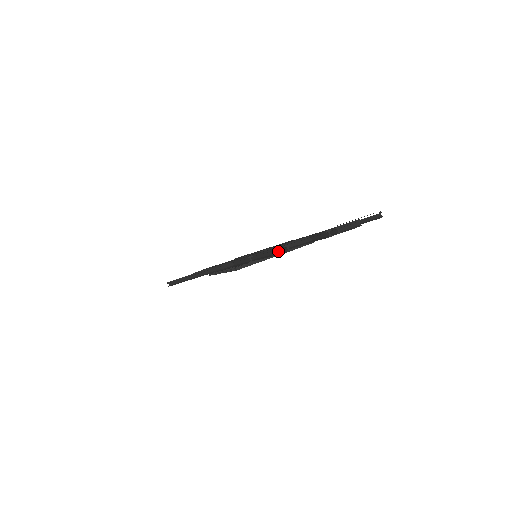
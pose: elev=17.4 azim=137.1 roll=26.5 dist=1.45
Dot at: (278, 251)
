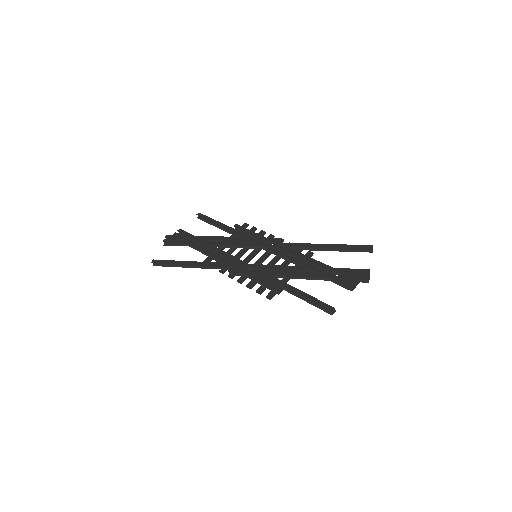
Dot at: (319, 304)
